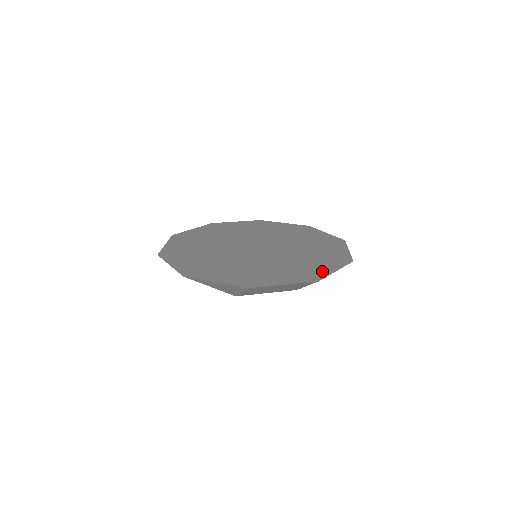
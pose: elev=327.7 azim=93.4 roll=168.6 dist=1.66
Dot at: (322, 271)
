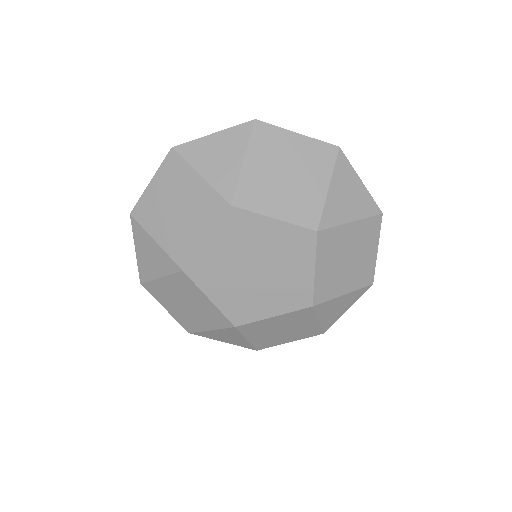
Dot at: occluded
